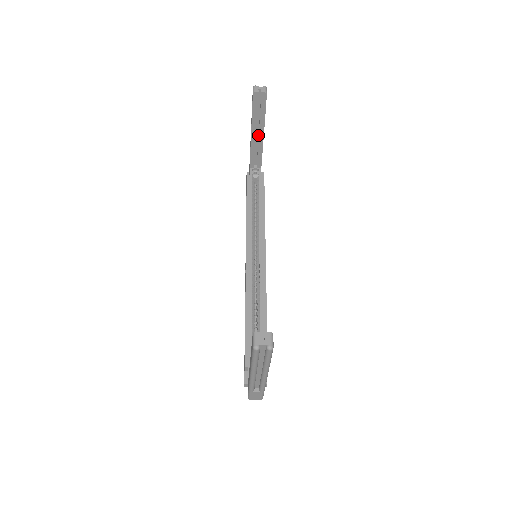
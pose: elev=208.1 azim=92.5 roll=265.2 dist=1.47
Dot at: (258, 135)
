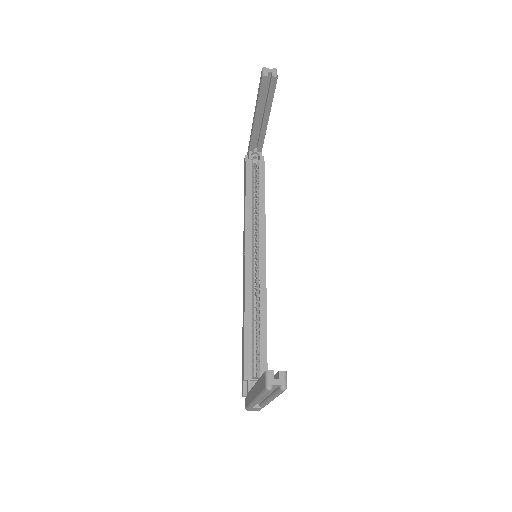
Dot at: (262, 119)
